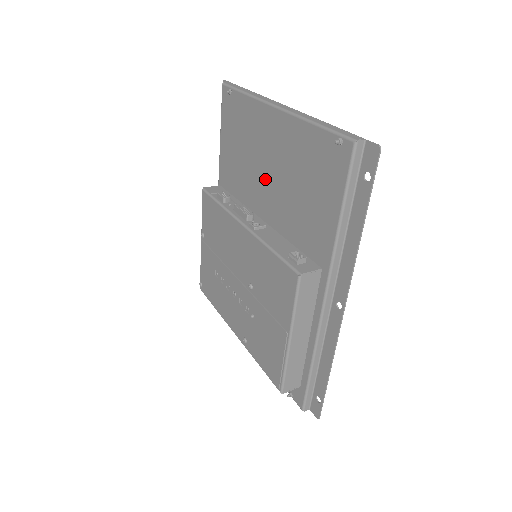
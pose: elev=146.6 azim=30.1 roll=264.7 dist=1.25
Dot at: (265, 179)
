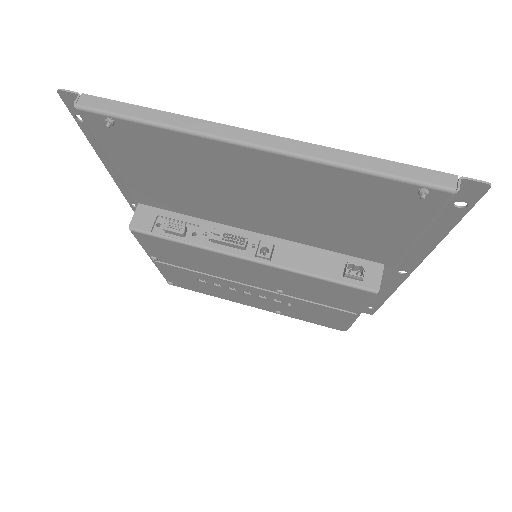
Dot at: (251, 206)
